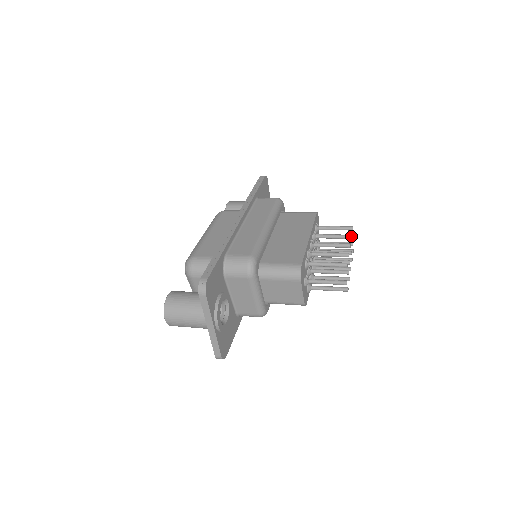
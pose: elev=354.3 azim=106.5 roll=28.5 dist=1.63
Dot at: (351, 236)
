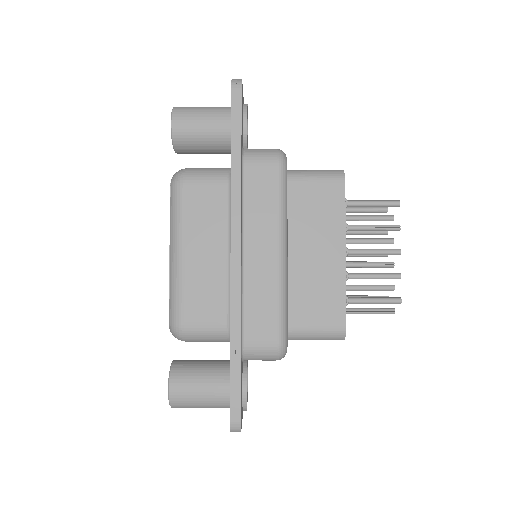
Dot at: occluded
